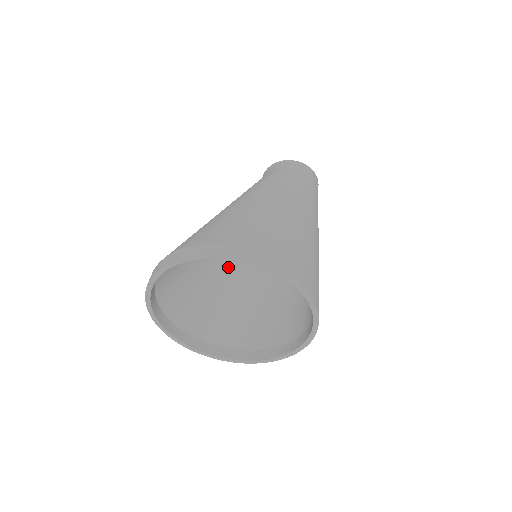
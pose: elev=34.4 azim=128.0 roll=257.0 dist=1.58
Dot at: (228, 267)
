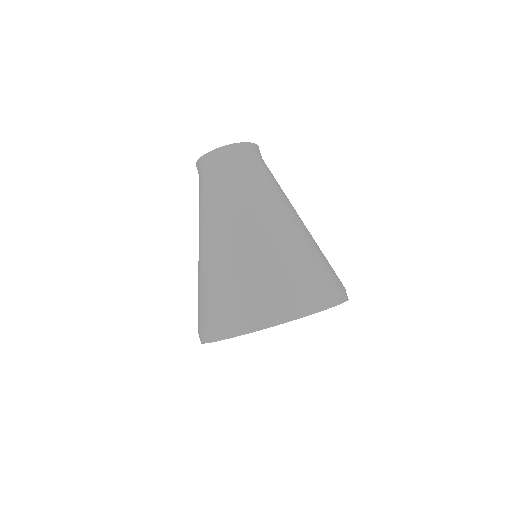
Dot at: occluded
